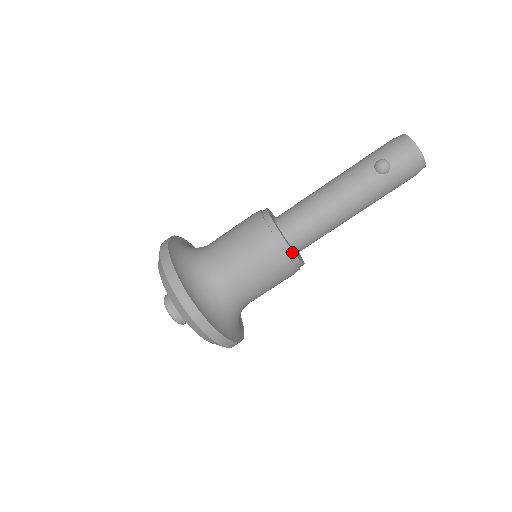
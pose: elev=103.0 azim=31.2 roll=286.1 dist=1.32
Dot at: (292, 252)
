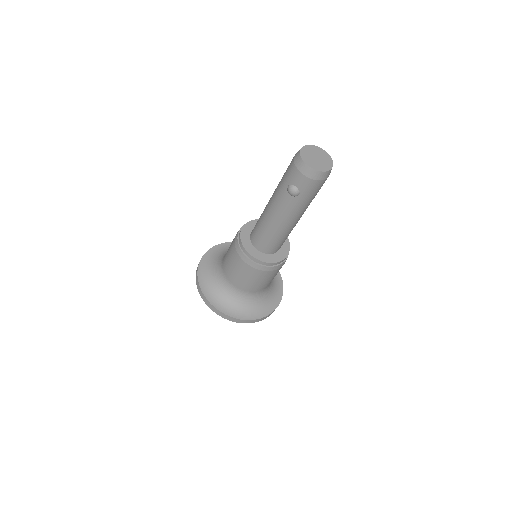
Dot at: (268, 263)
